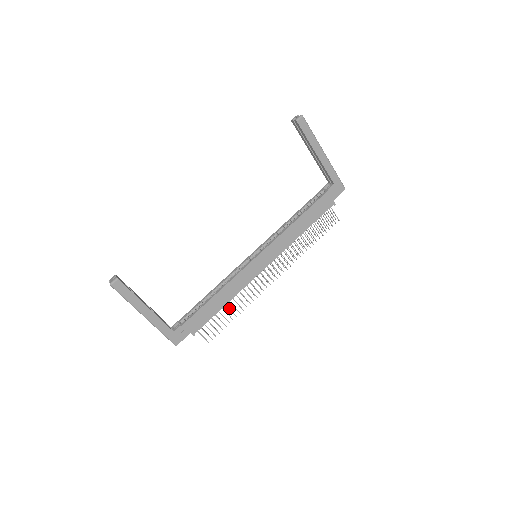
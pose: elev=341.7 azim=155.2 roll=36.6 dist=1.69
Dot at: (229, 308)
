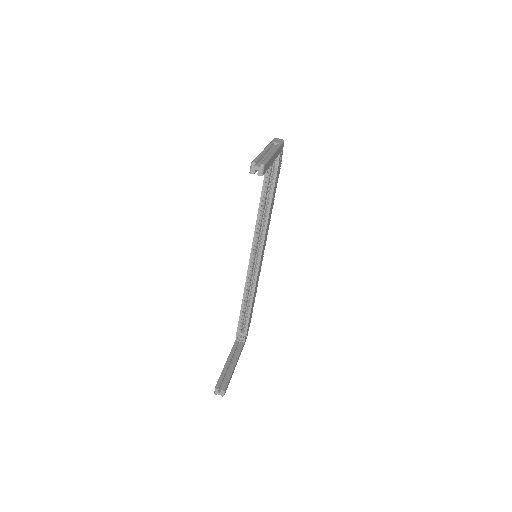
Dot at: occluded
